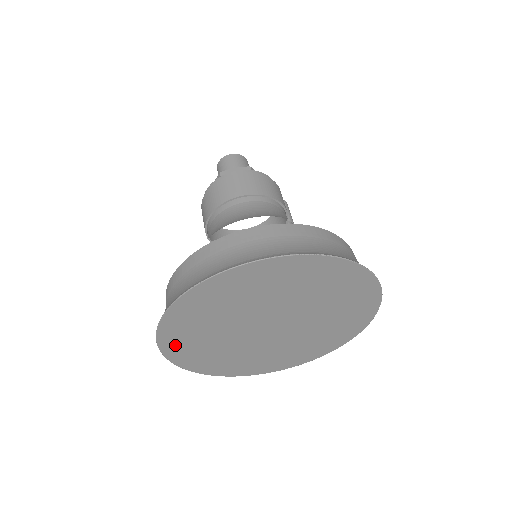
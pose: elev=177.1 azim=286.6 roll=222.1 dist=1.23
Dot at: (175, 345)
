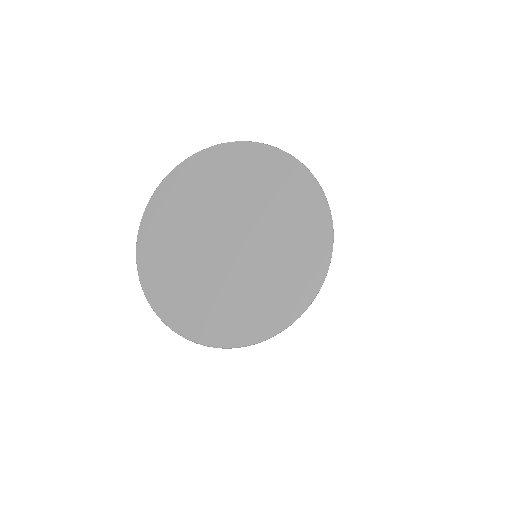
Dot at: (154, 284)
